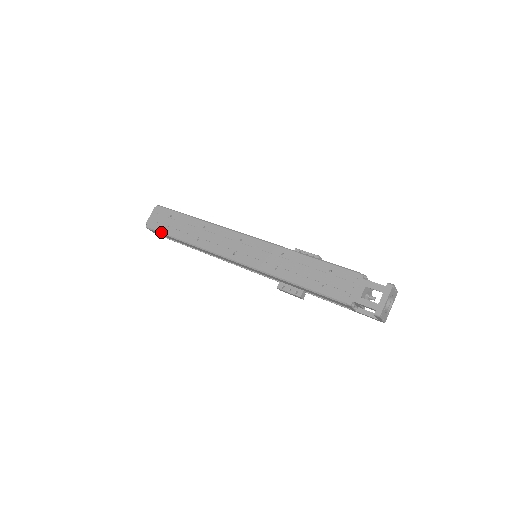
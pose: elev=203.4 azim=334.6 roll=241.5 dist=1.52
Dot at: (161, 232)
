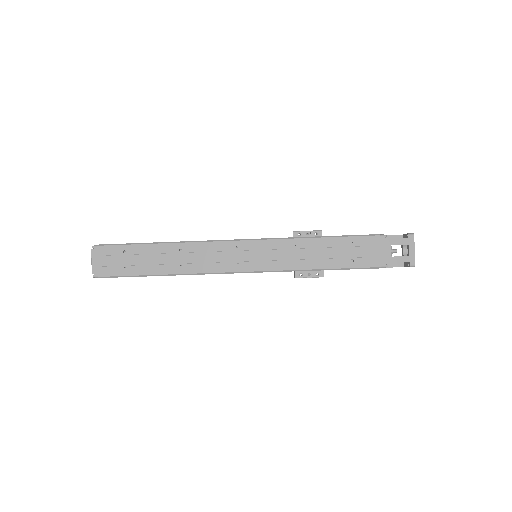
Dot at: (123, 276)
